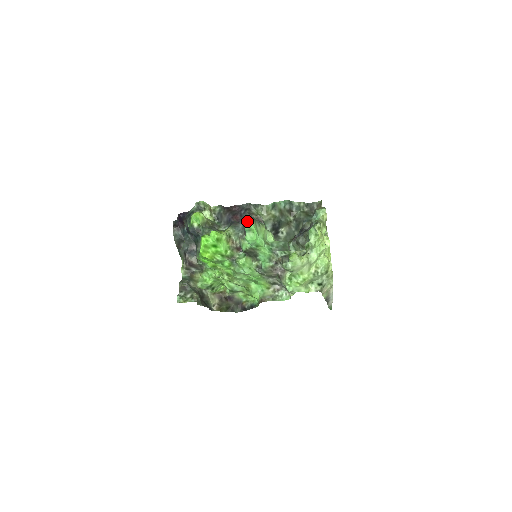
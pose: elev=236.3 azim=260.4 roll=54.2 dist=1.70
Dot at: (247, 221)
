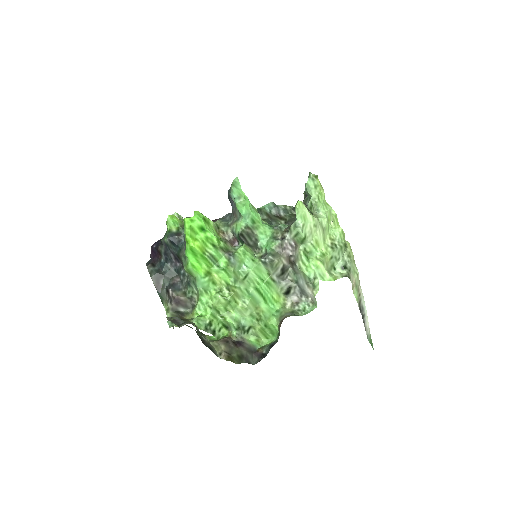
Dot at: (233, 182)
